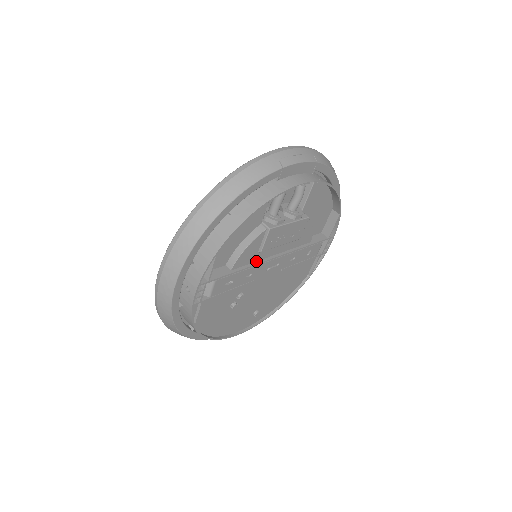
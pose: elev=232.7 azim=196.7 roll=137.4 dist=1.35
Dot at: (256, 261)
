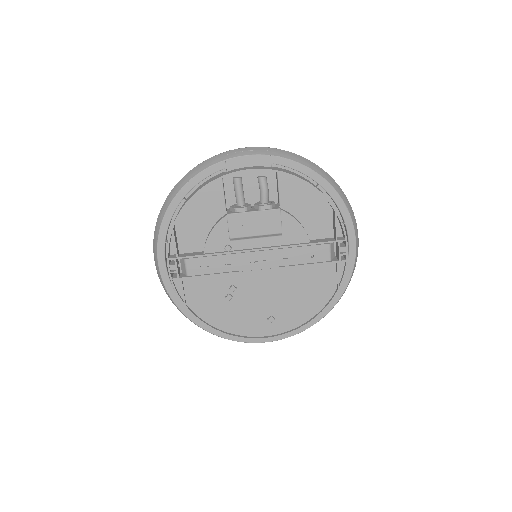
Dot at: (229, 248)
